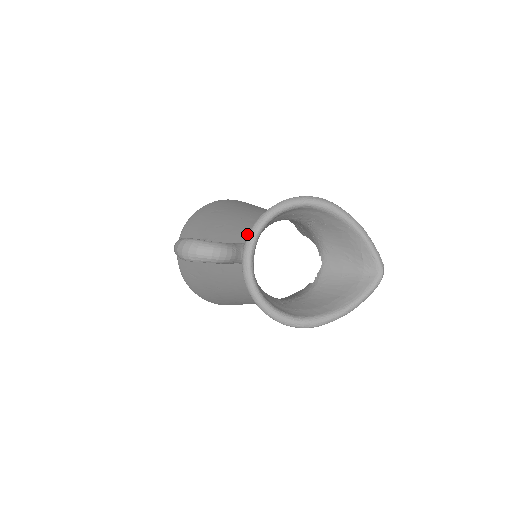
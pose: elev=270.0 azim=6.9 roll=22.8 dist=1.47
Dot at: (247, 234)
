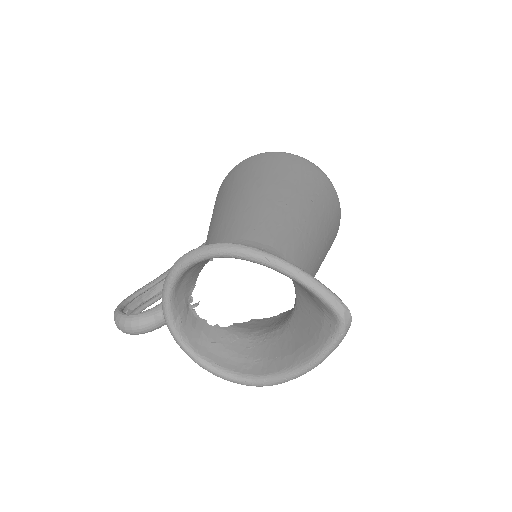
Dot at: occluded
